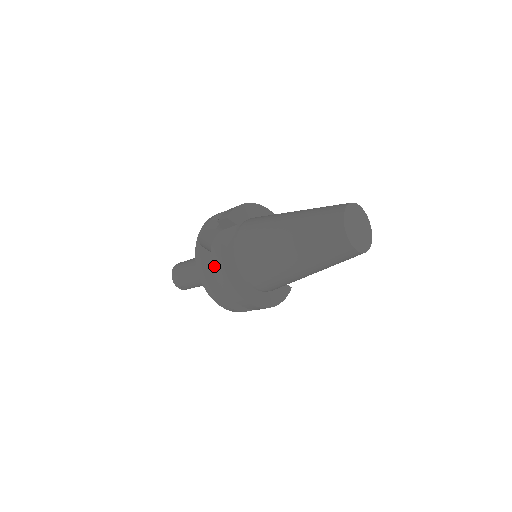
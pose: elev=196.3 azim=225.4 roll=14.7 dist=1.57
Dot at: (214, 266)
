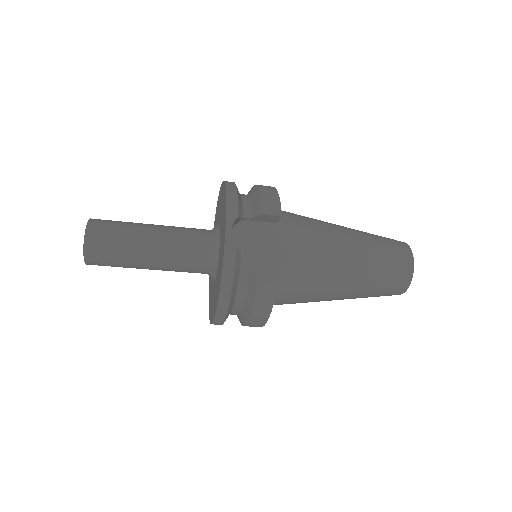
Dot at: (260, 283)
